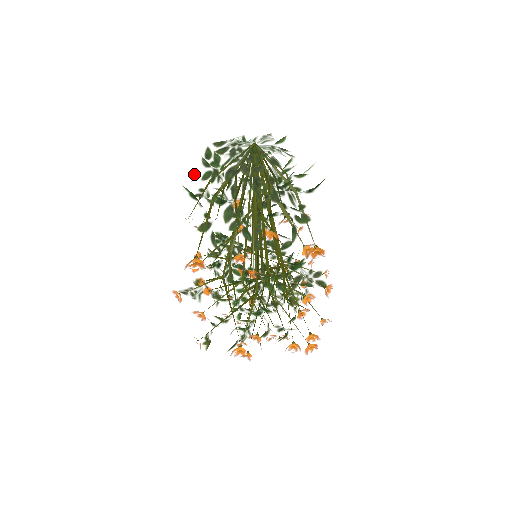
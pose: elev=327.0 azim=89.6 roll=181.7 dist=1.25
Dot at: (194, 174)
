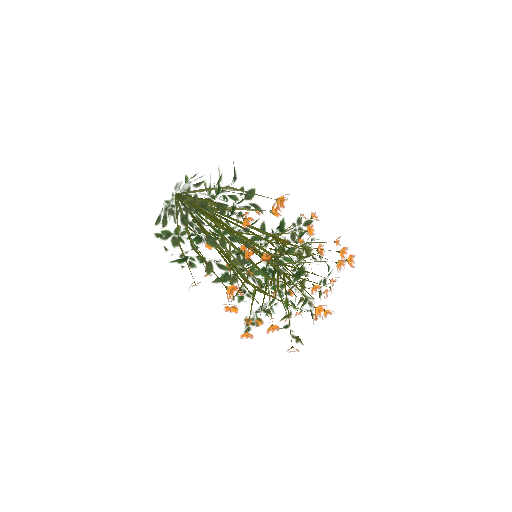
Dot at: (166, 256)
